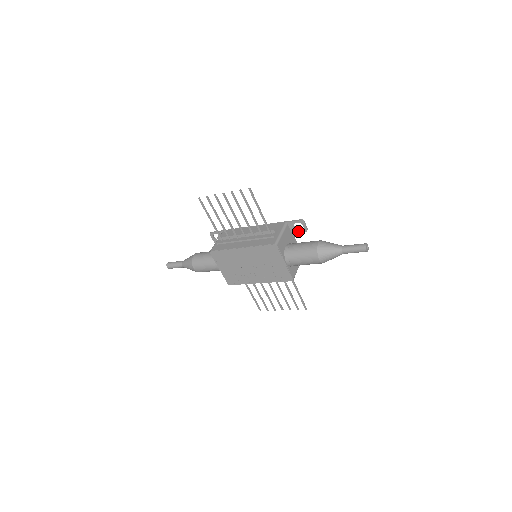
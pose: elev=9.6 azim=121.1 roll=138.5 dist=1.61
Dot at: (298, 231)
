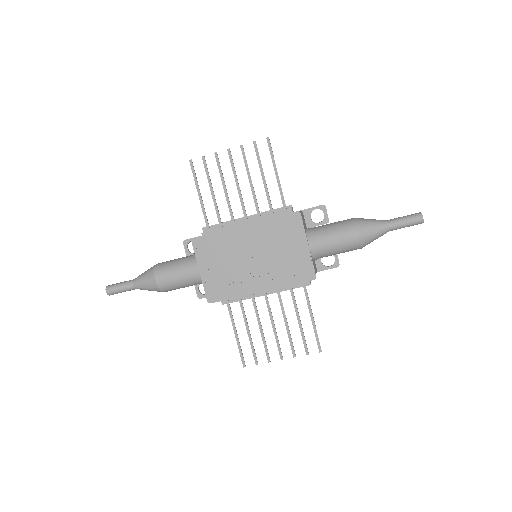
Dot at: (316, 223)
